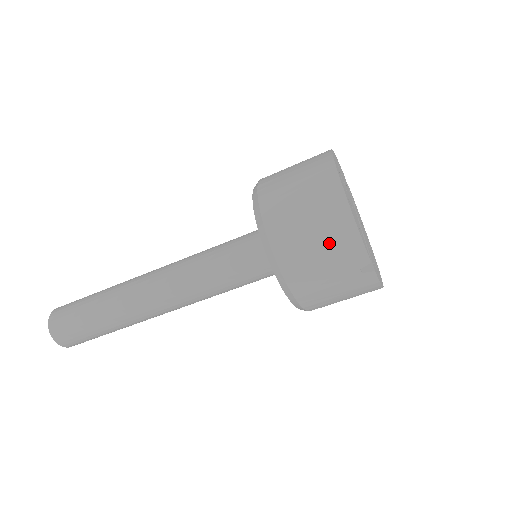
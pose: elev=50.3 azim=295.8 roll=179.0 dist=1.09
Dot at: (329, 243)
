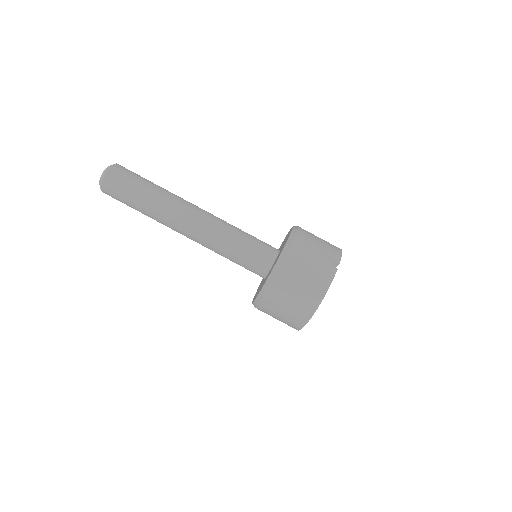
Dot at: (327, 244)
